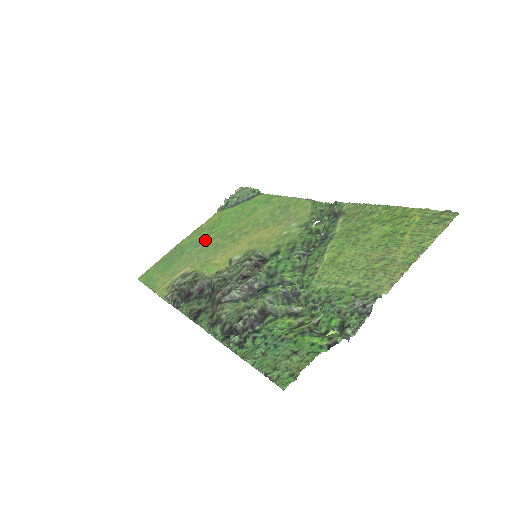
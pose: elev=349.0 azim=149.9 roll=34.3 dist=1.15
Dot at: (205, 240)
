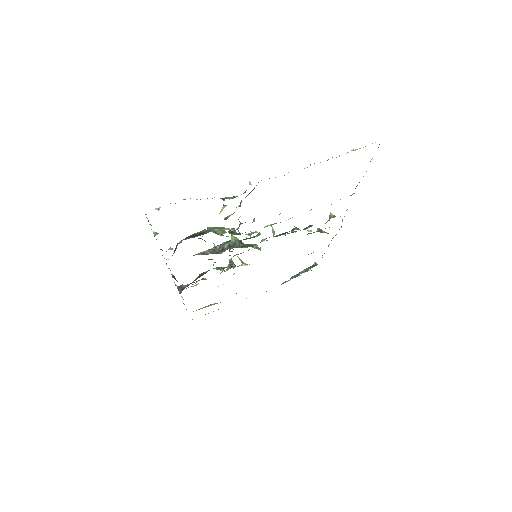
Dot at: occluded
